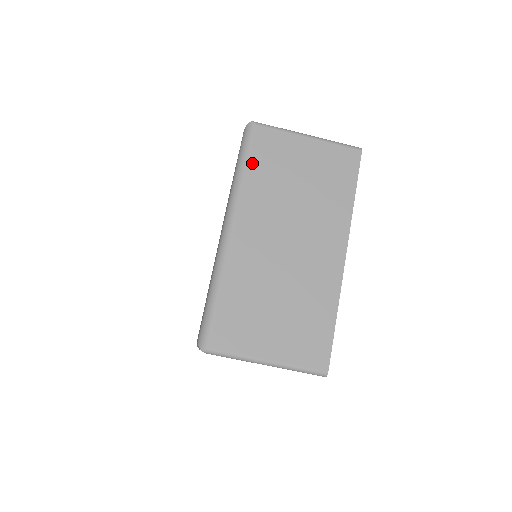
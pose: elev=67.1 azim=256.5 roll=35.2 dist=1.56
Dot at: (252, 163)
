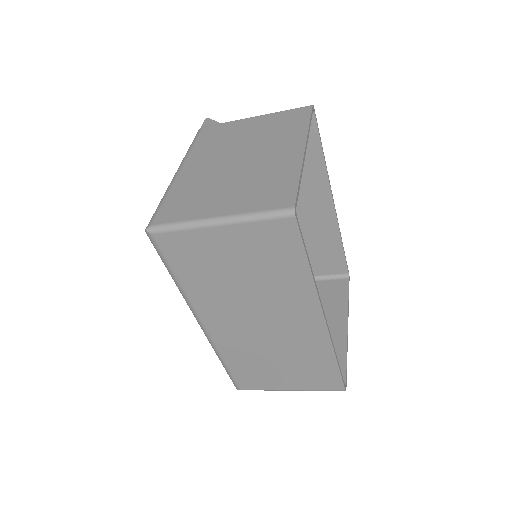
Dot at: (179, 272)
